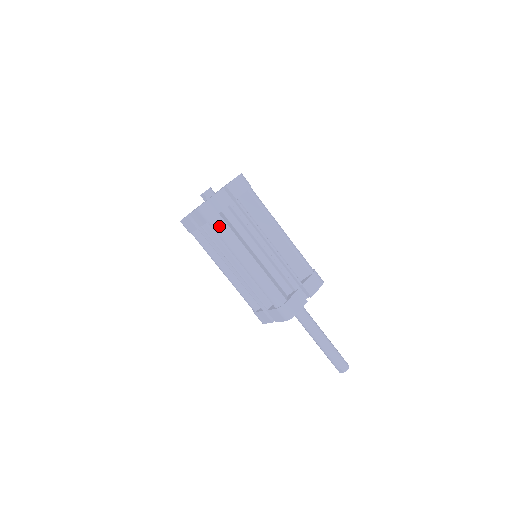
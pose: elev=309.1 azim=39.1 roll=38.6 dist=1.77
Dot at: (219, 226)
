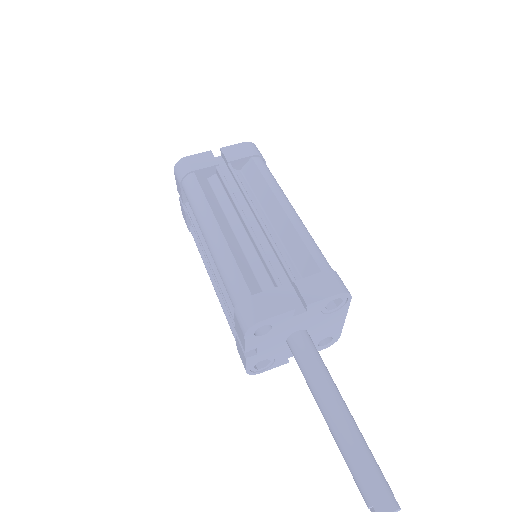
Dot at: (189, 186)
